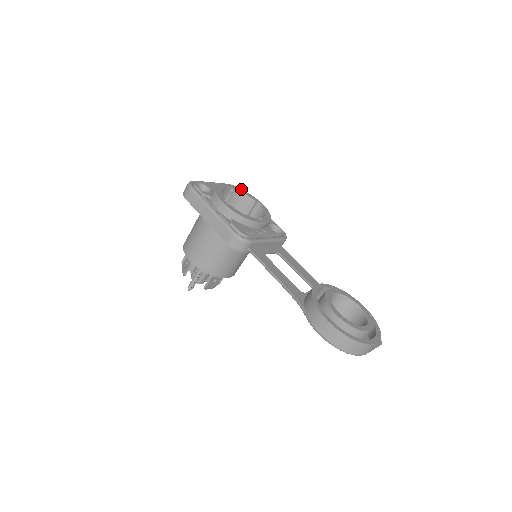
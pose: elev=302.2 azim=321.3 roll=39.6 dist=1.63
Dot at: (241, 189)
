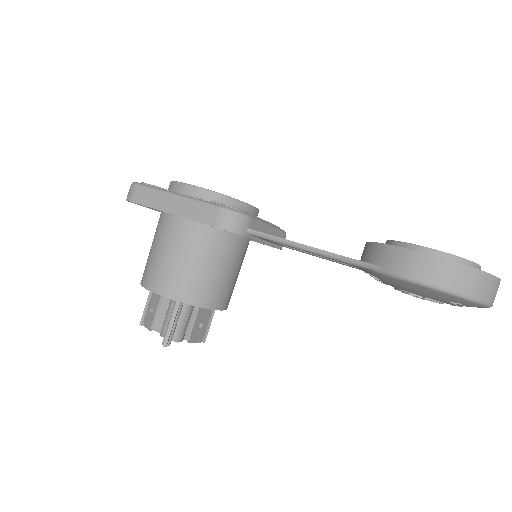
Dot at: occluded
